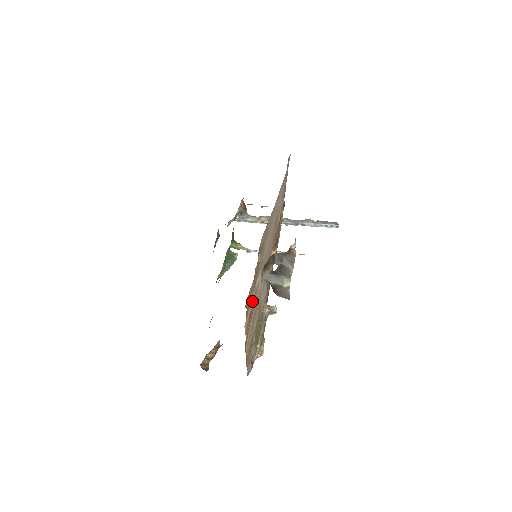
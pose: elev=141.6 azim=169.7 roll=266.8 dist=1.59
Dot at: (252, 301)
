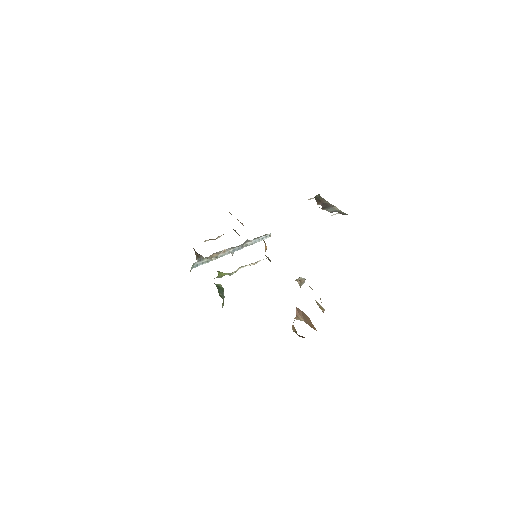
Dot at: occluded
